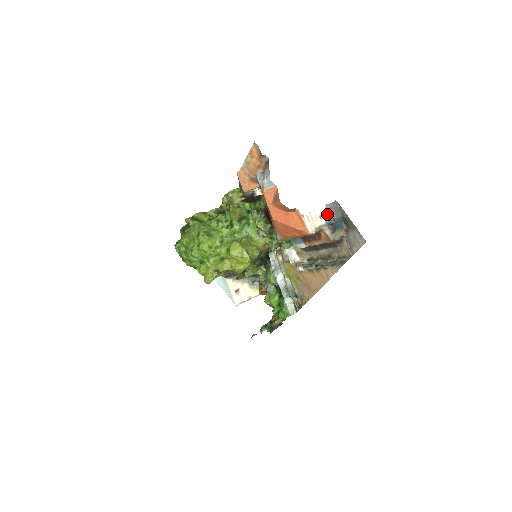
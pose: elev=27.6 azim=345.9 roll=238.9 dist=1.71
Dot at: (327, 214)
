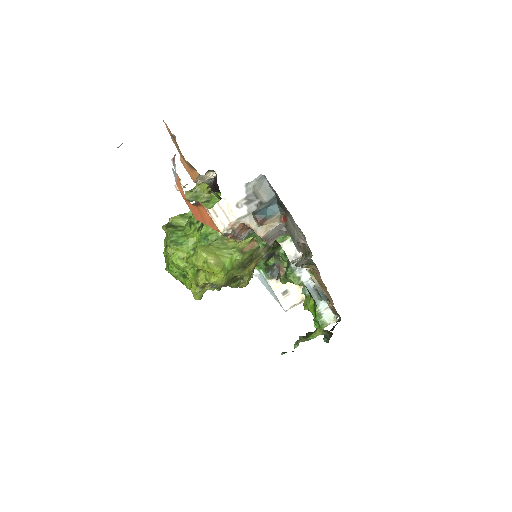
Dot at: (249, 198)
